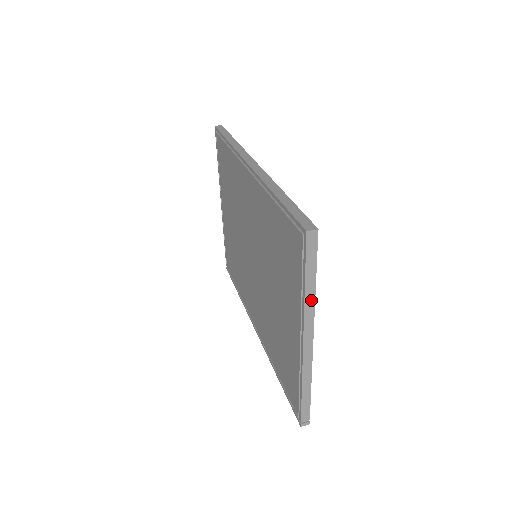
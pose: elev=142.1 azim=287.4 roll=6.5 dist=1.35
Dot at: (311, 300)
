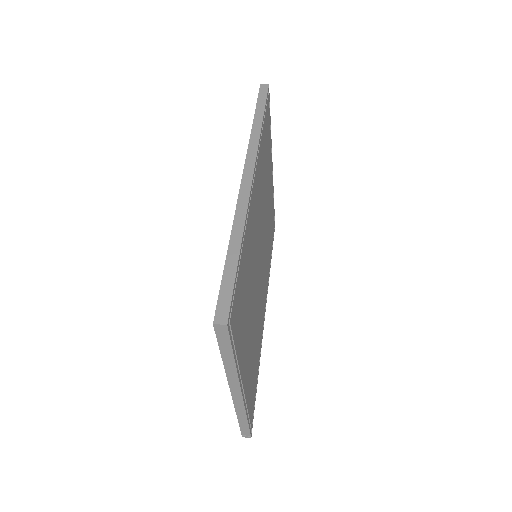
Dot at: (232, 369)
